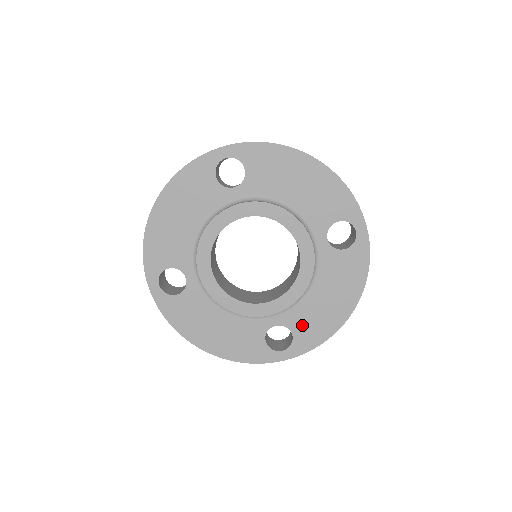
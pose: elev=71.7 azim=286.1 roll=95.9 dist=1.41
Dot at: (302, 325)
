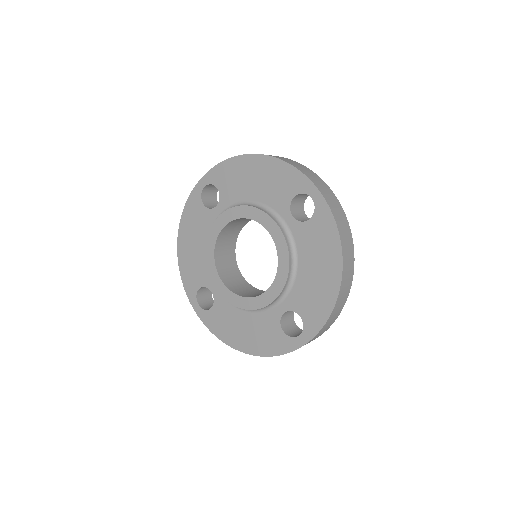
Dot at: (305, 305)
